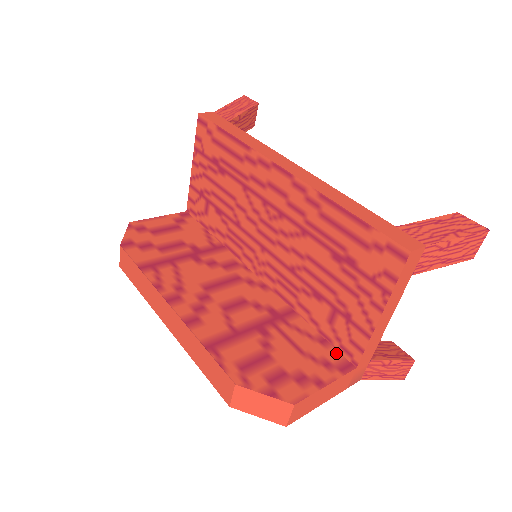
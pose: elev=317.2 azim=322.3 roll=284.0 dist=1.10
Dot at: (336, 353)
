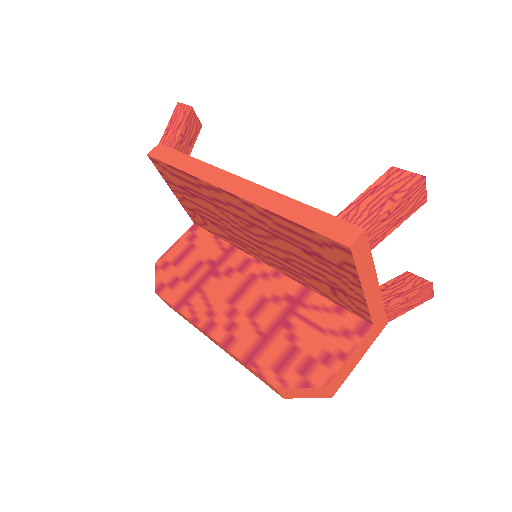
Dot at: (352, 317)
